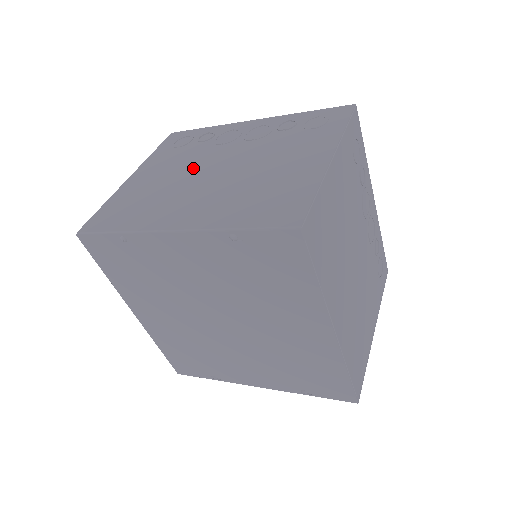
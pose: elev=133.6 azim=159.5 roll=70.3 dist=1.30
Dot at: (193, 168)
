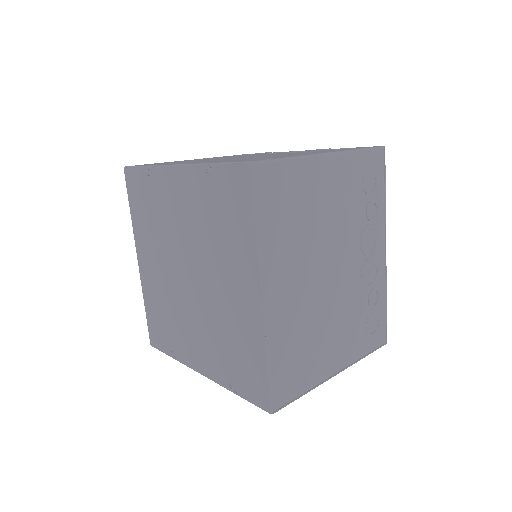
Dot at: occluded
